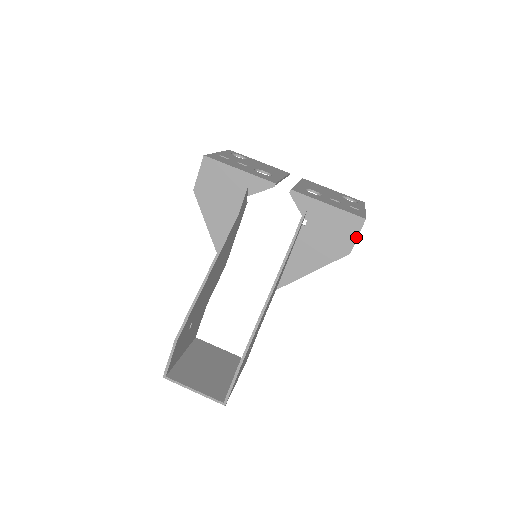
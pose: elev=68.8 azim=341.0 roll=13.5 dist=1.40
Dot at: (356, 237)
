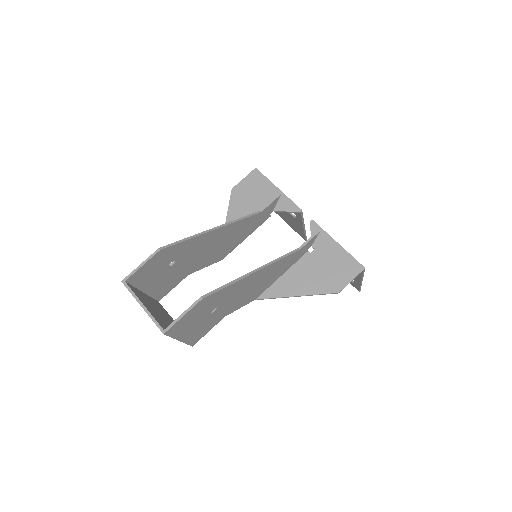
Dot at: (350, 280)
